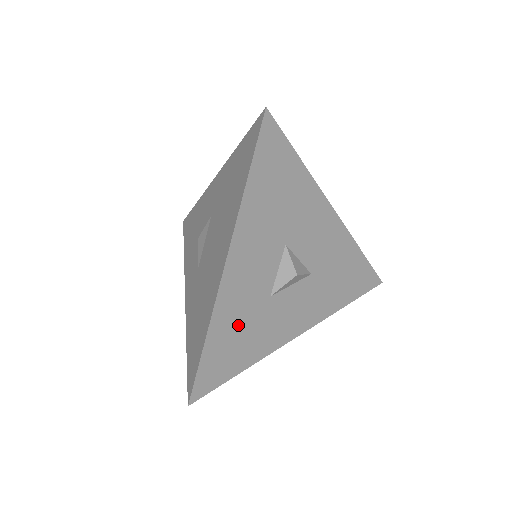
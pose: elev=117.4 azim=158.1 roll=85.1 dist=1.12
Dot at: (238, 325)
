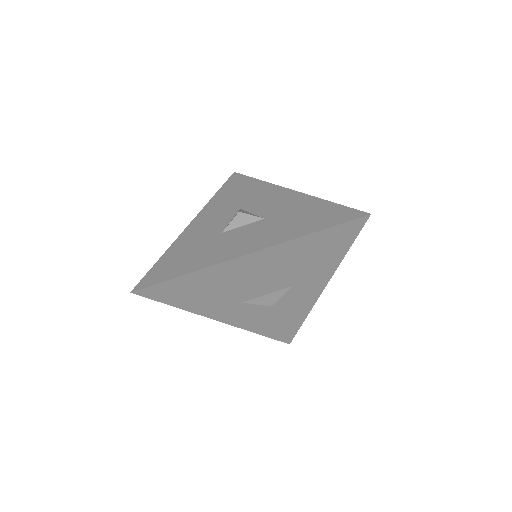
Dot at: (190, 248)
